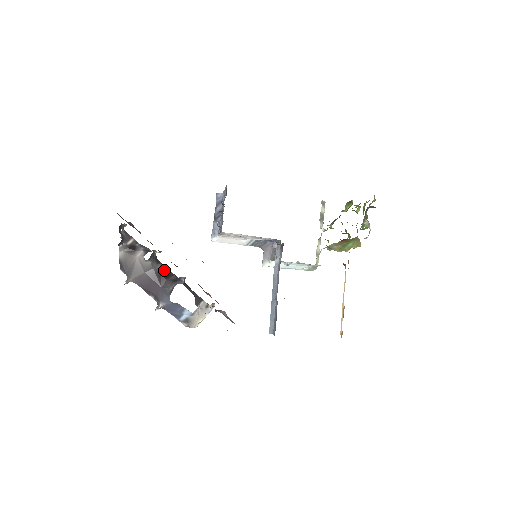
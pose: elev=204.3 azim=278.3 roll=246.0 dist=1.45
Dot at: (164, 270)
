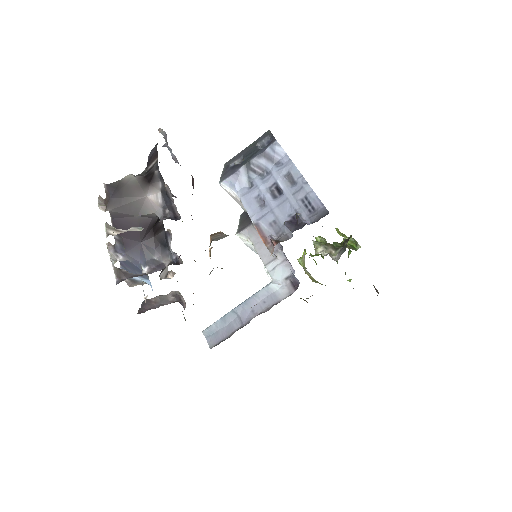
Dot at: (159, 219)
